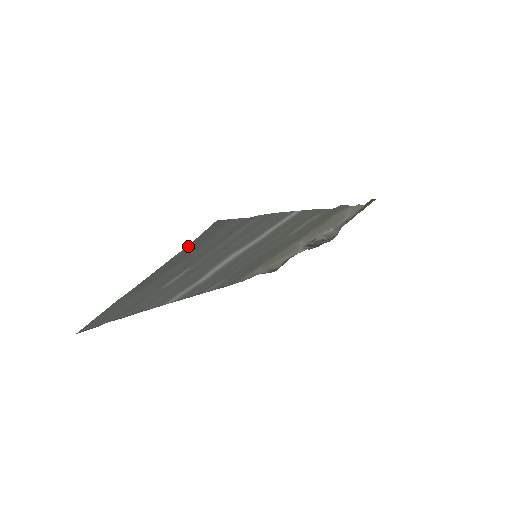
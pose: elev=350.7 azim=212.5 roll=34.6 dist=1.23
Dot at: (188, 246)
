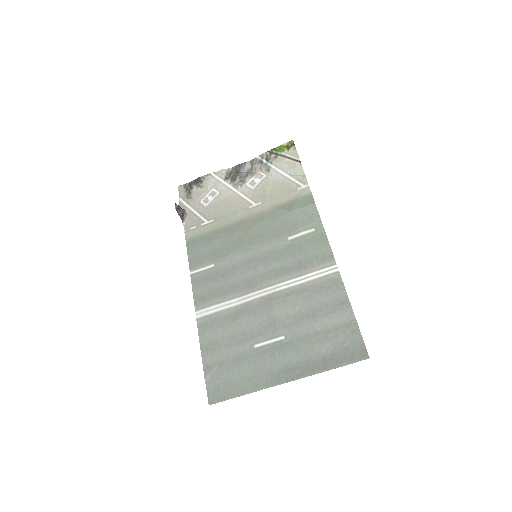
Dot at: (341, 366)
